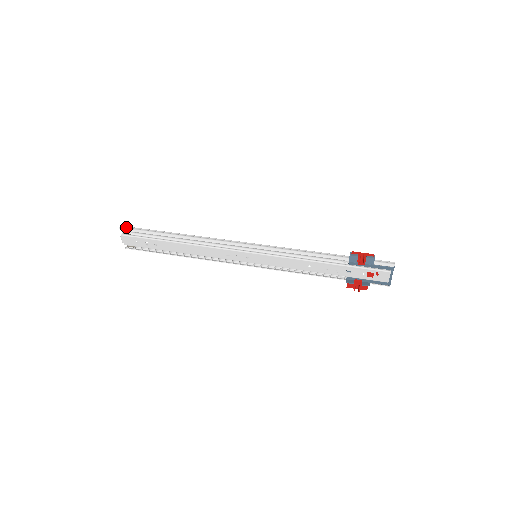
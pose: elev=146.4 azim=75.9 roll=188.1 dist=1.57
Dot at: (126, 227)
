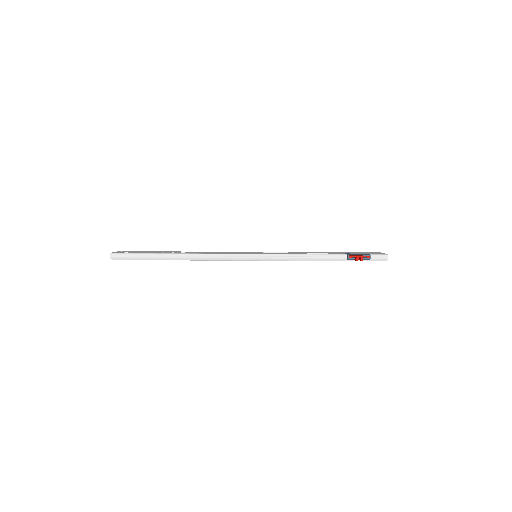
Dot at: (116, 255)
